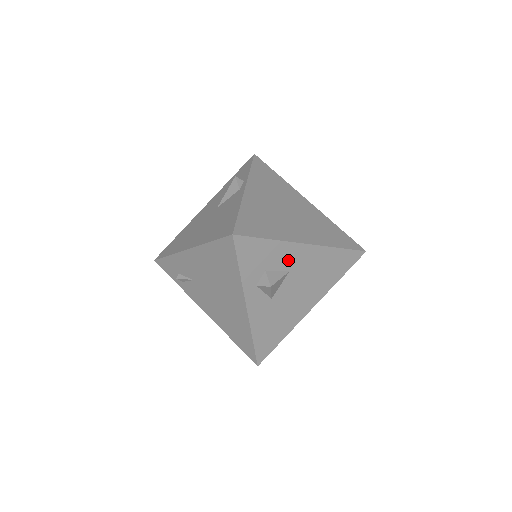
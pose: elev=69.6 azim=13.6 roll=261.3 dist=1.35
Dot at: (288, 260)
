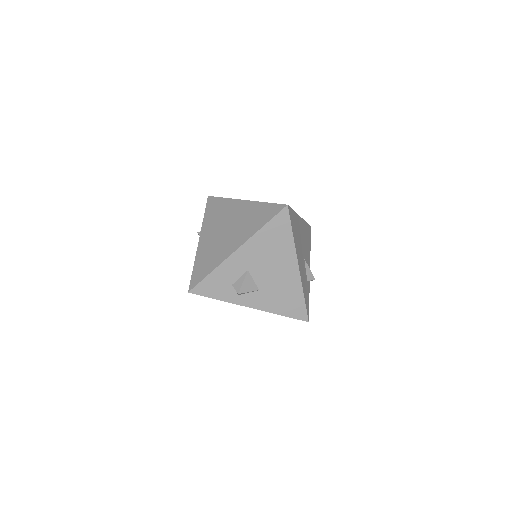
Dot at: (238, 267)
